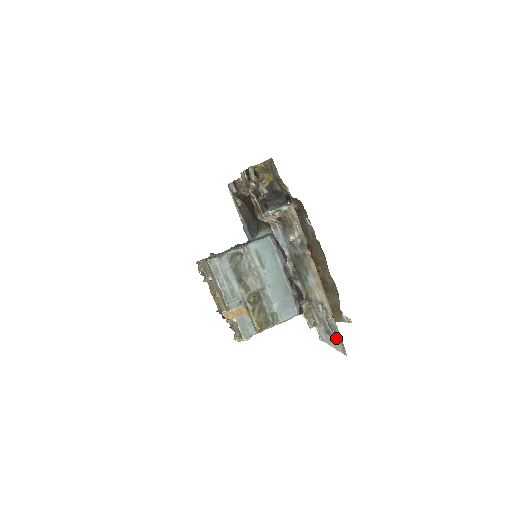
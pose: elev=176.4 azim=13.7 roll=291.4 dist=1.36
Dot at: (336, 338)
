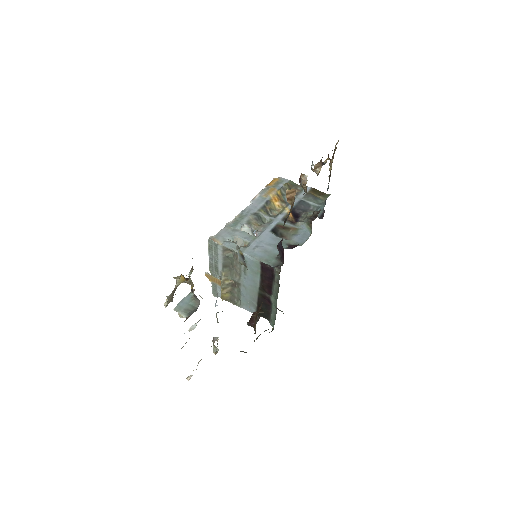
Dot at: occluded
